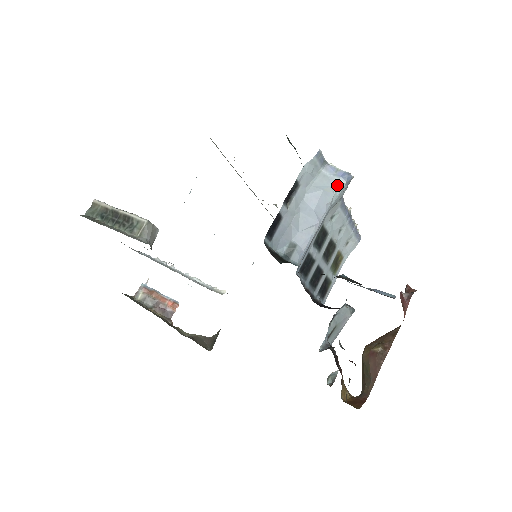
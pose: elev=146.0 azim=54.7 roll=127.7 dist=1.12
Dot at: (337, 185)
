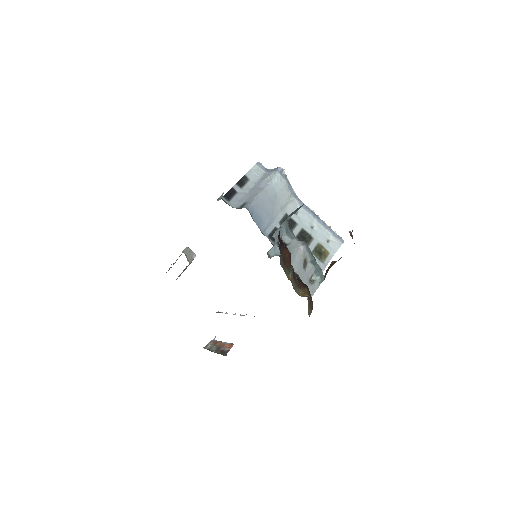
Dot at: (273, 175)
